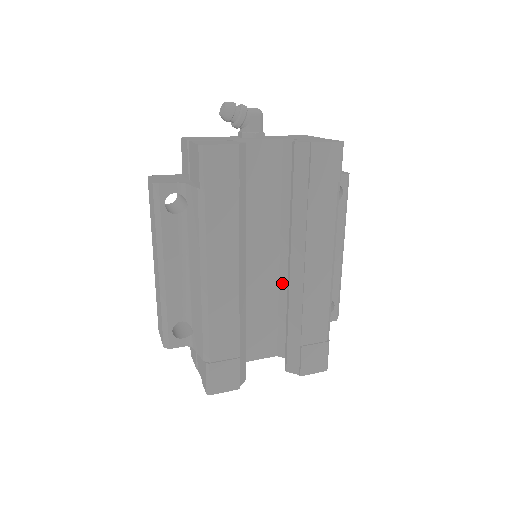
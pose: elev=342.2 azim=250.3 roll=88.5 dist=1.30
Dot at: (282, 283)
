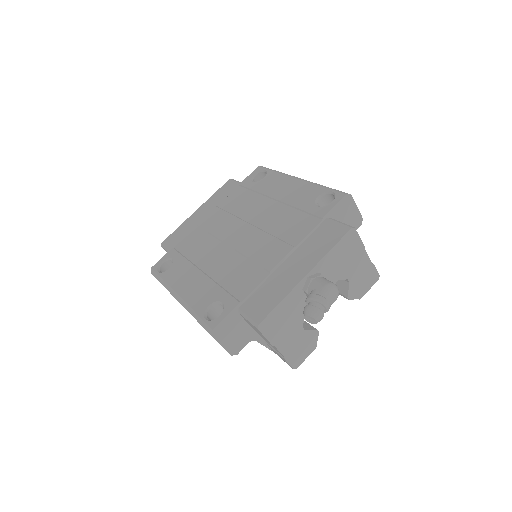
Dot at: occluded
